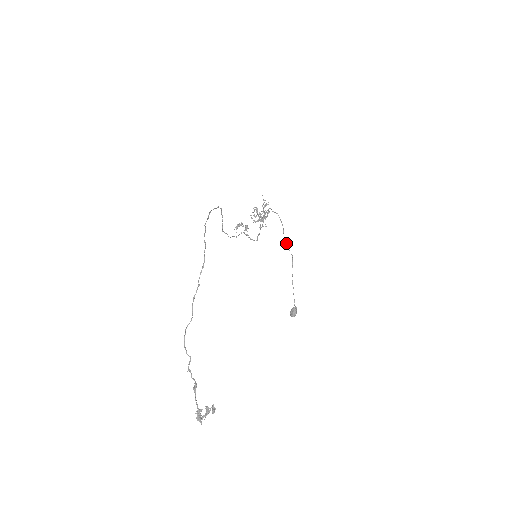
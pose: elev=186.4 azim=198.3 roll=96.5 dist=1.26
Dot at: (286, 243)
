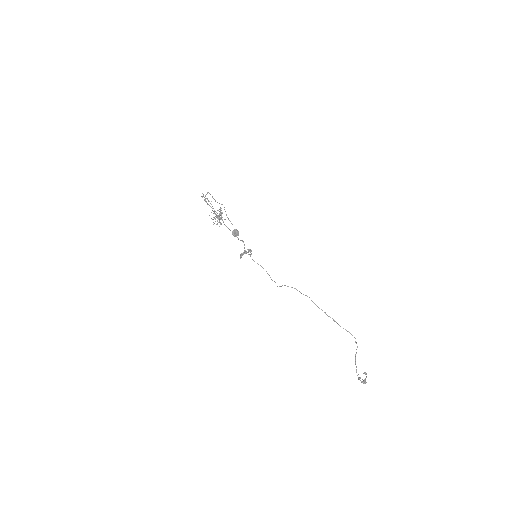
Dot at: occluded
